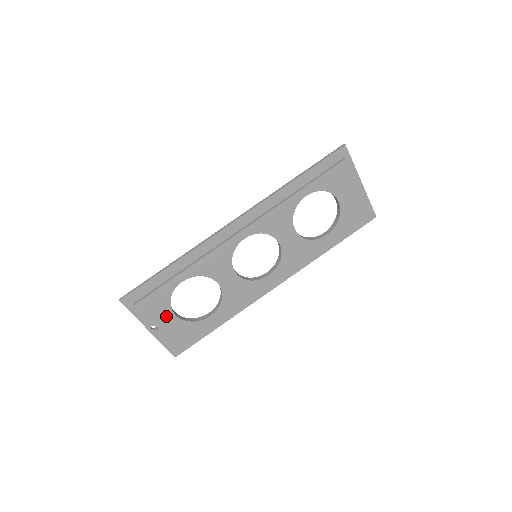
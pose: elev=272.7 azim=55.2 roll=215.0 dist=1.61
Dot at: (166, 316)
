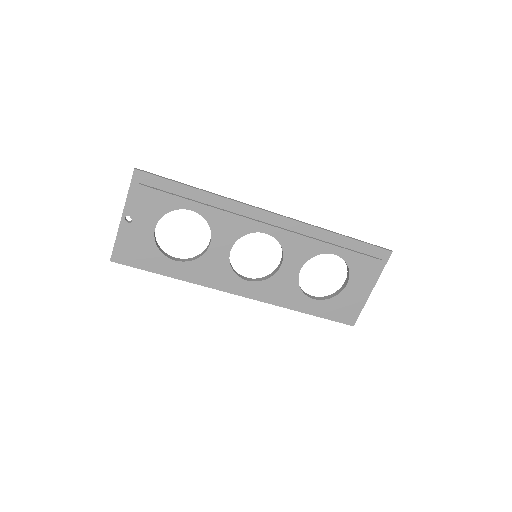
Dot at: (148, 221)
